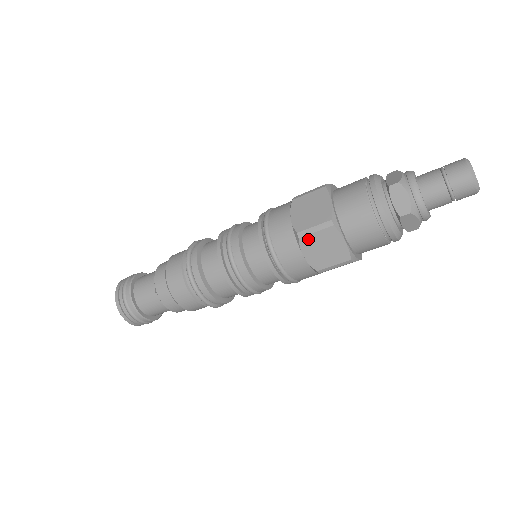
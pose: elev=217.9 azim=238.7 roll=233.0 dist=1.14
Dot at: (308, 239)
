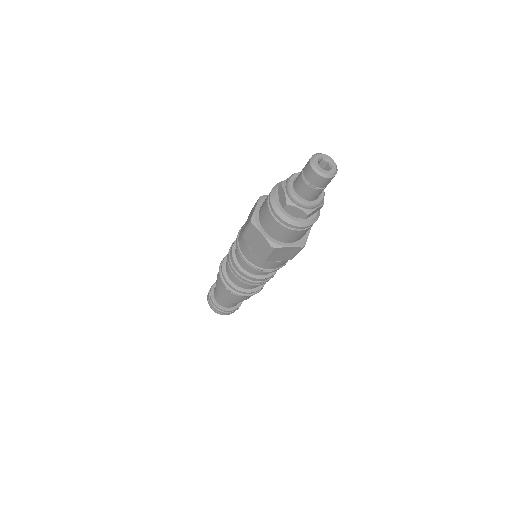
Dot at: (246, 236)
